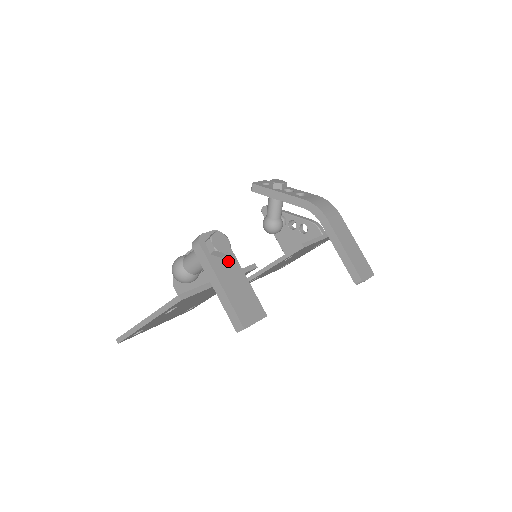
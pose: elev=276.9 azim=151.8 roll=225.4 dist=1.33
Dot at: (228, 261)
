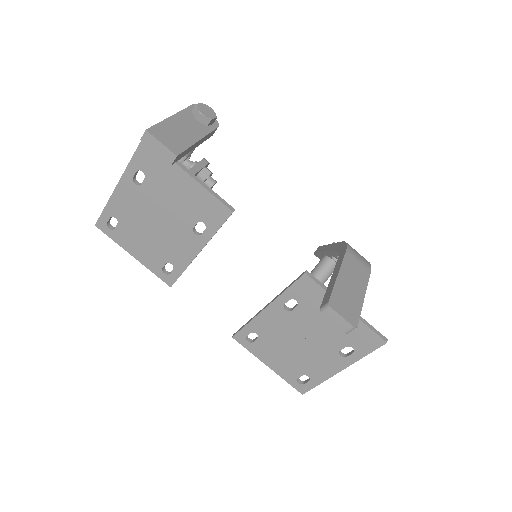
Dot at: (199, 126)
